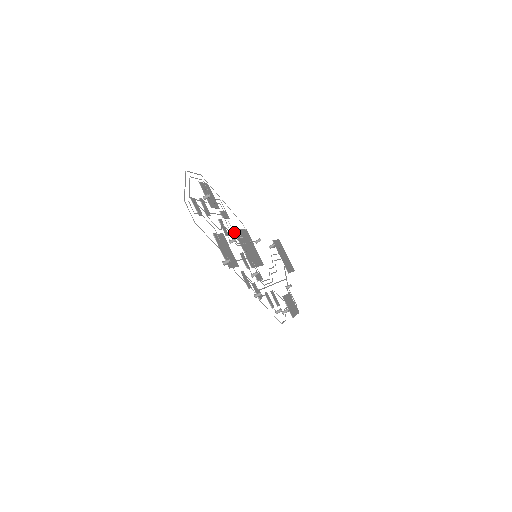
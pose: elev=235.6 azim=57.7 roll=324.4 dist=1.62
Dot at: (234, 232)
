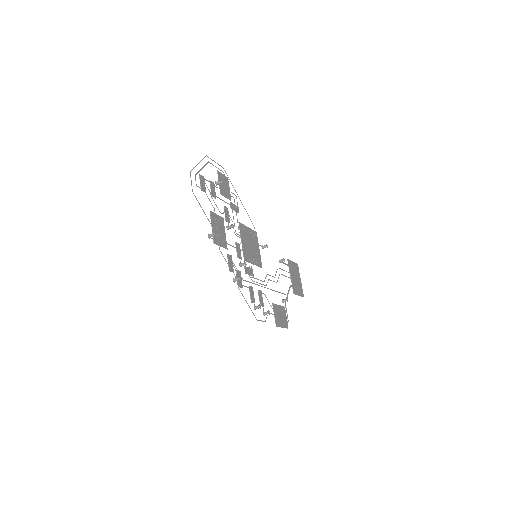
Dot at: (239, 225)
